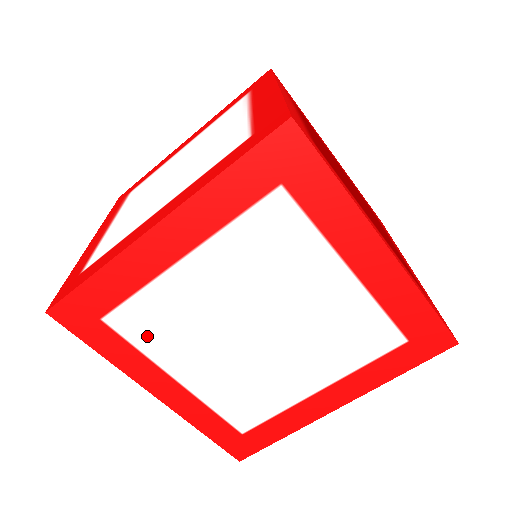
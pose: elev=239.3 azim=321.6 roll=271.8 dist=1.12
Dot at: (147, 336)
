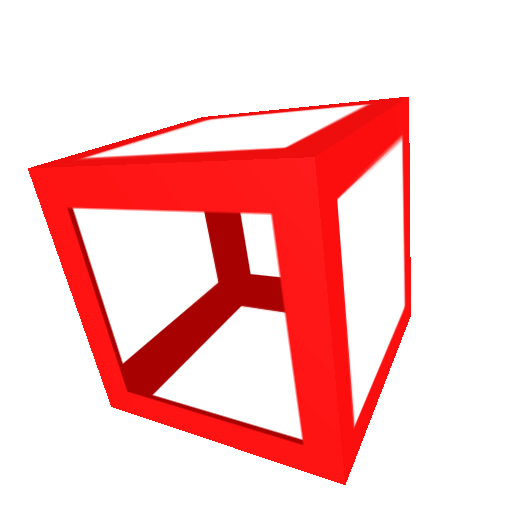
Dot at: (349, 244)
